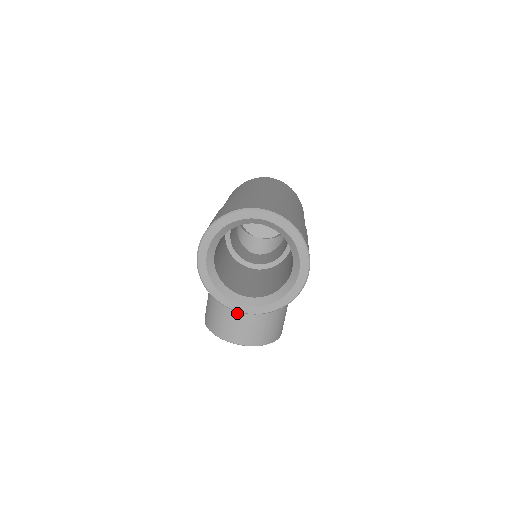
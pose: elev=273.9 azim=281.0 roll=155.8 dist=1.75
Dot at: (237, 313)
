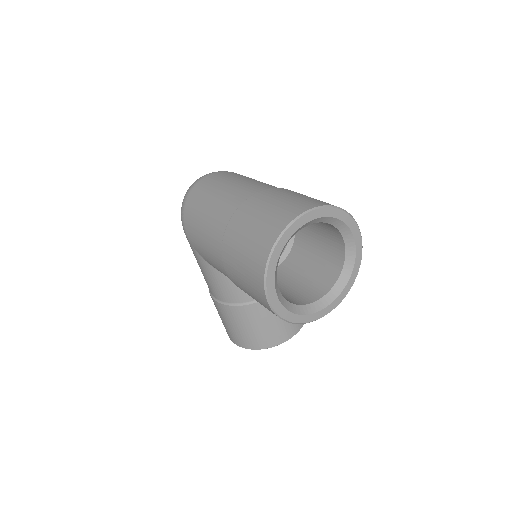
Dot at: (275, 316)
